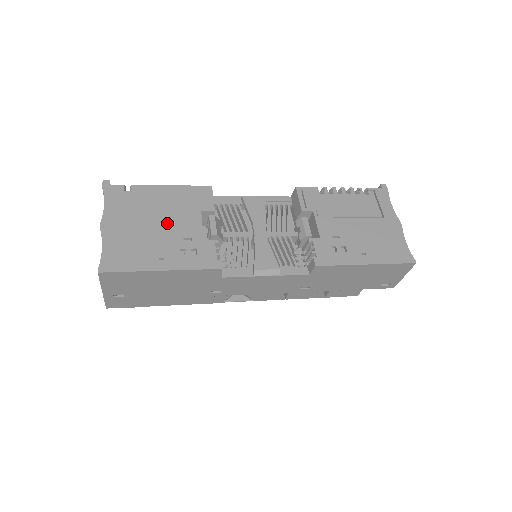
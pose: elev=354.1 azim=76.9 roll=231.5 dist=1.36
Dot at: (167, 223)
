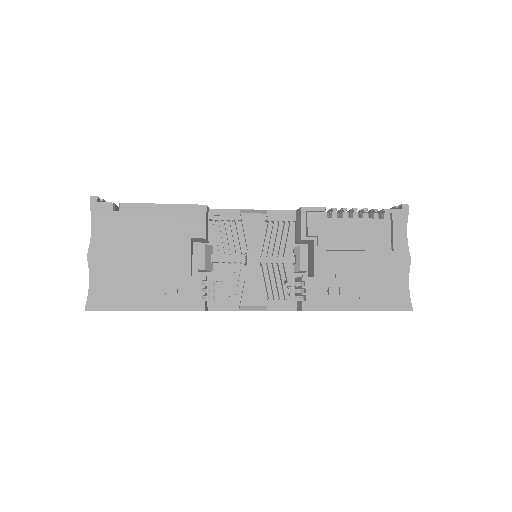
Dot at: (155, 254)
